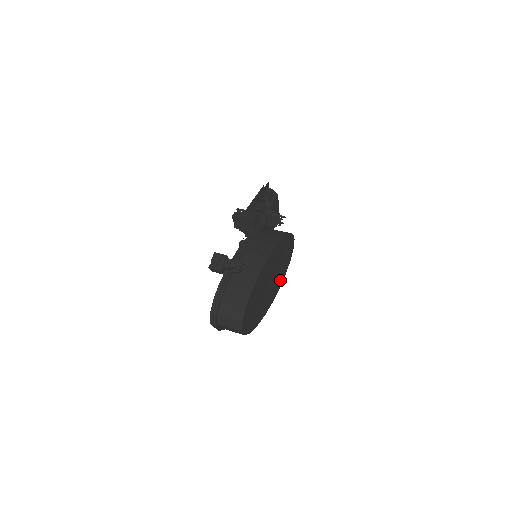
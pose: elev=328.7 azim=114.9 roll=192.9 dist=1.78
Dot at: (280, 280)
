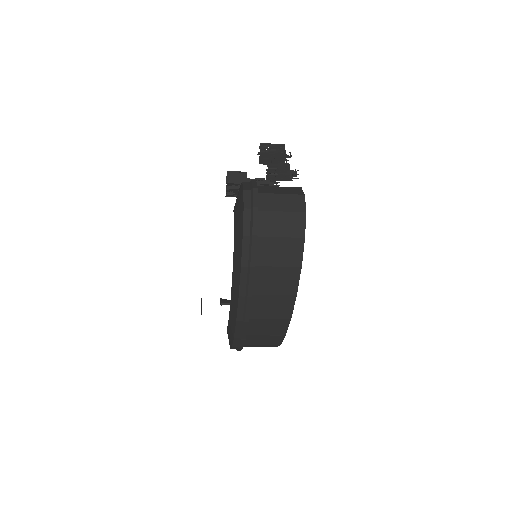
Dot at: occluded
